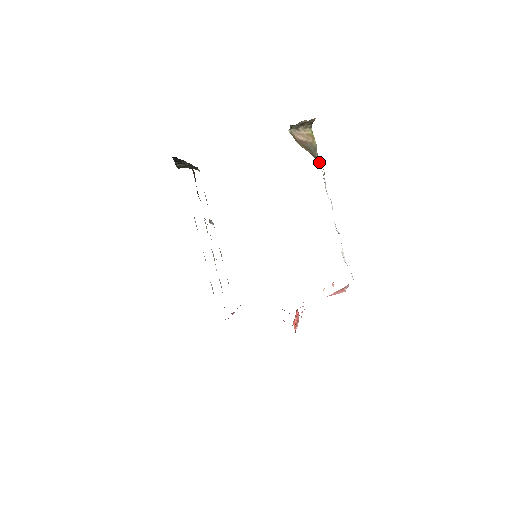
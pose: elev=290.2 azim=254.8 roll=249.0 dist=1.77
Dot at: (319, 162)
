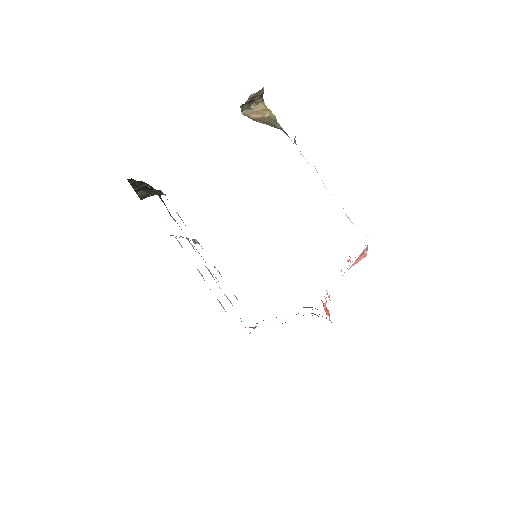
Dot at: (285, 132)
